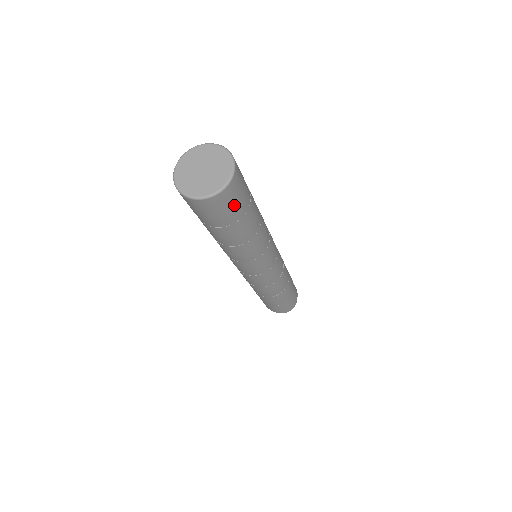
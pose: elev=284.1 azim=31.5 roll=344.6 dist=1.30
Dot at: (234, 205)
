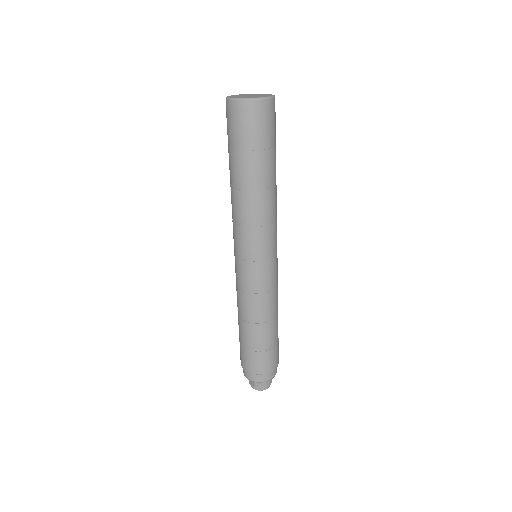
Dot at: (259, 127)
